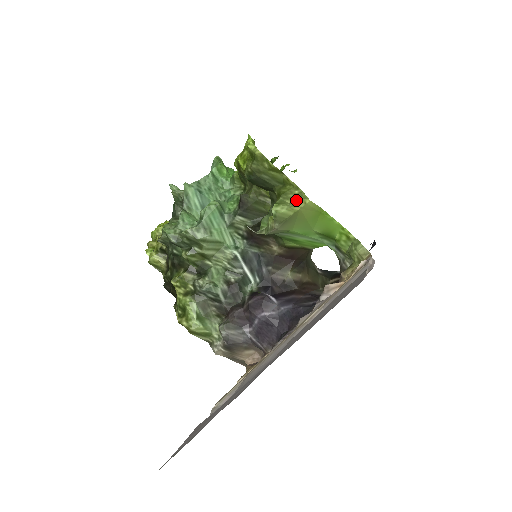
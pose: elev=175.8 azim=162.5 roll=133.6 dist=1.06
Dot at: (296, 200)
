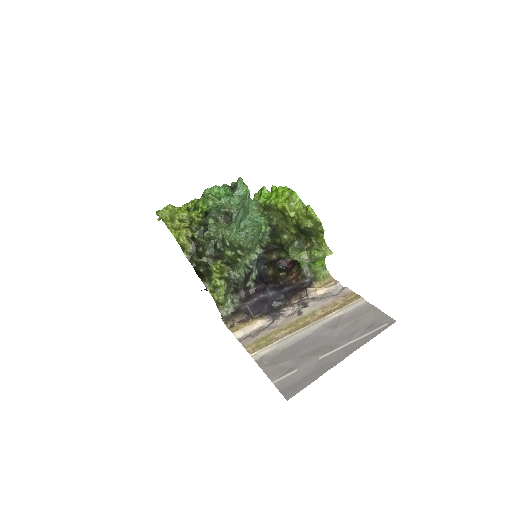
Dot at: (323, 249)
